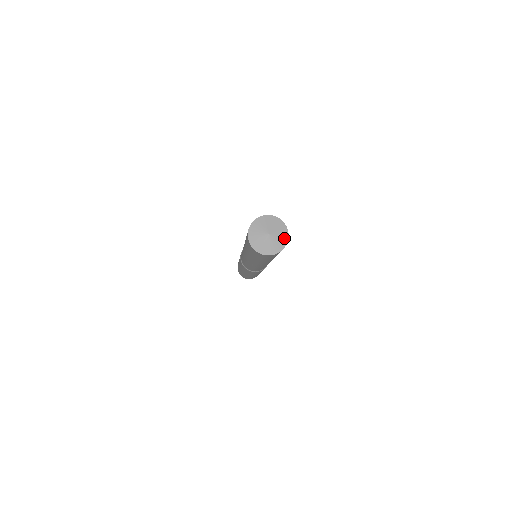
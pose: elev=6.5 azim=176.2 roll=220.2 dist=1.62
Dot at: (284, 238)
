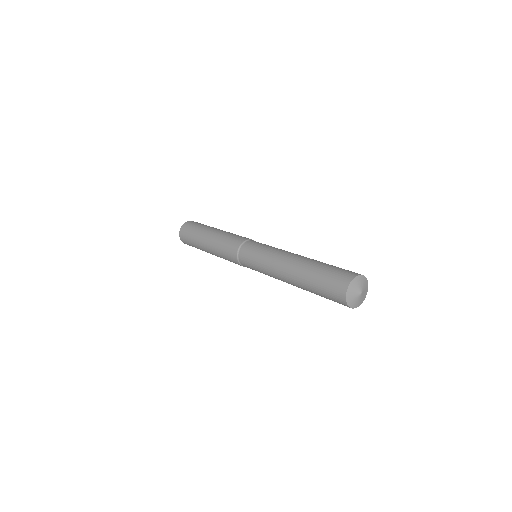
Dot at: (366, 292)
